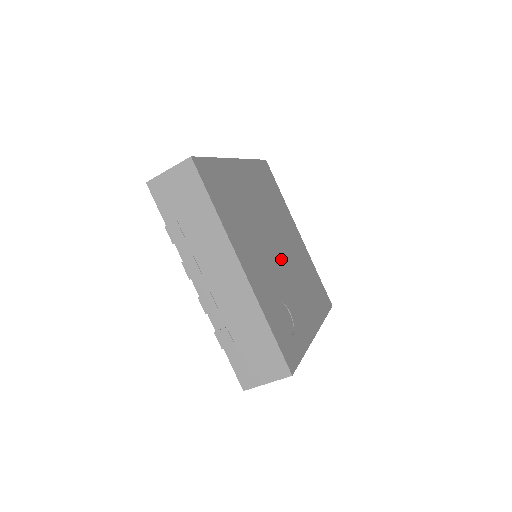
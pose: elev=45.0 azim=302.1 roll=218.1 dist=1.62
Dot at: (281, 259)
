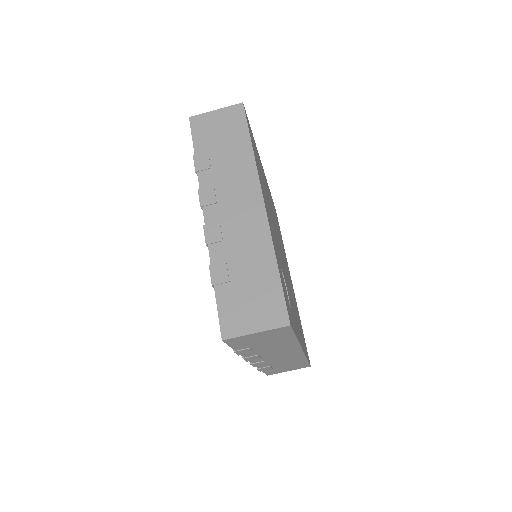
Dot at: (283, 261)
